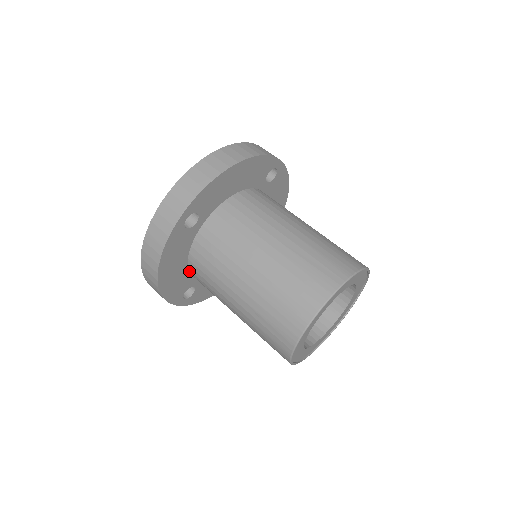
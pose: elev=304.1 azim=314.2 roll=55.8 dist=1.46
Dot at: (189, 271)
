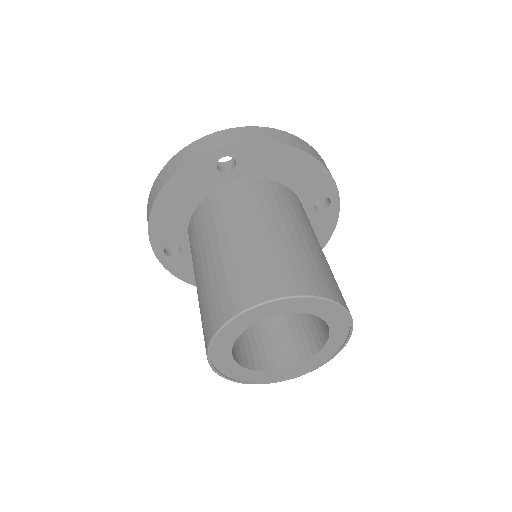
Dot at: (189, 223)
